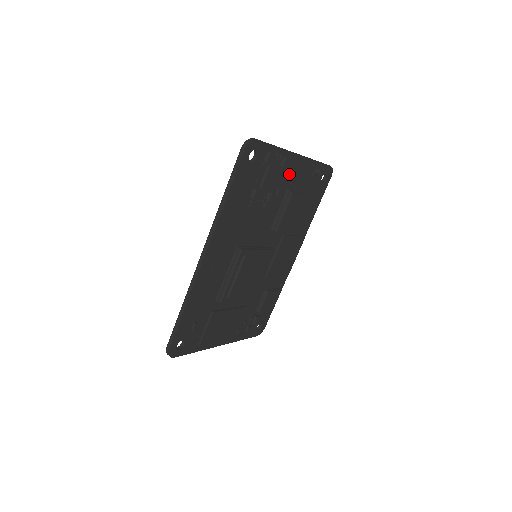
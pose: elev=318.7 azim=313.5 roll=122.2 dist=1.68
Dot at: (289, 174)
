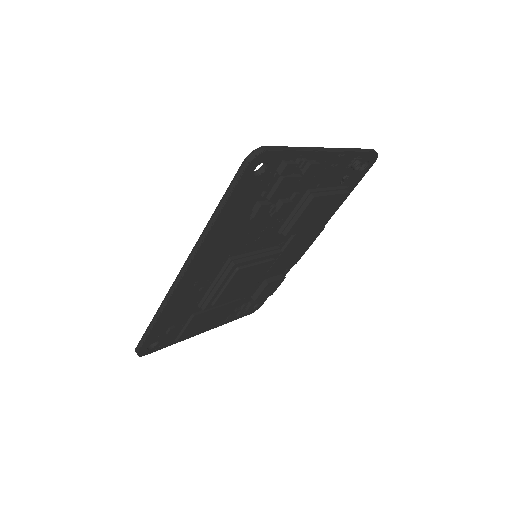
Dot at: (313, 174)
